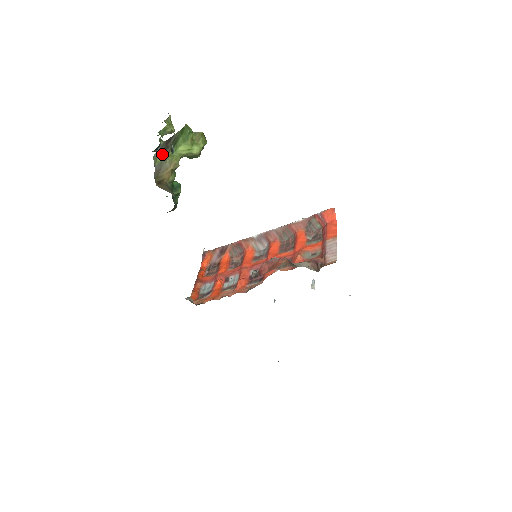
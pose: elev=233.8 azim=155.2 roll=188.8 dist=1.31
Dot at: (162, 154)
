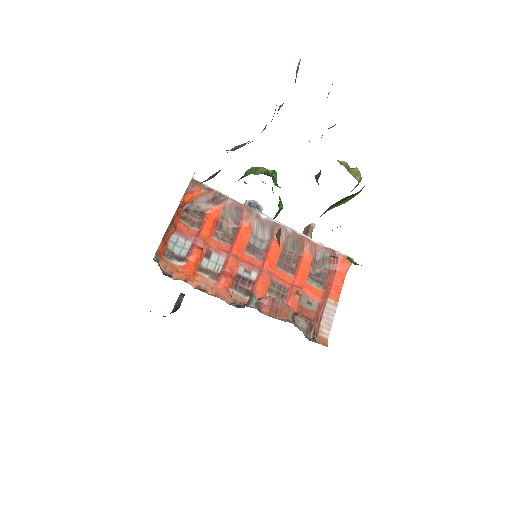
Dot at: occluded
